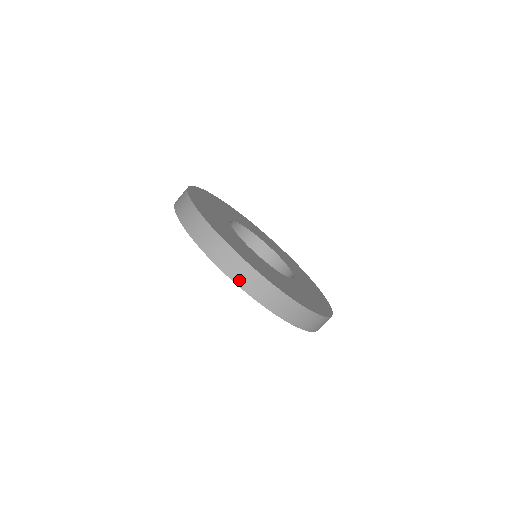
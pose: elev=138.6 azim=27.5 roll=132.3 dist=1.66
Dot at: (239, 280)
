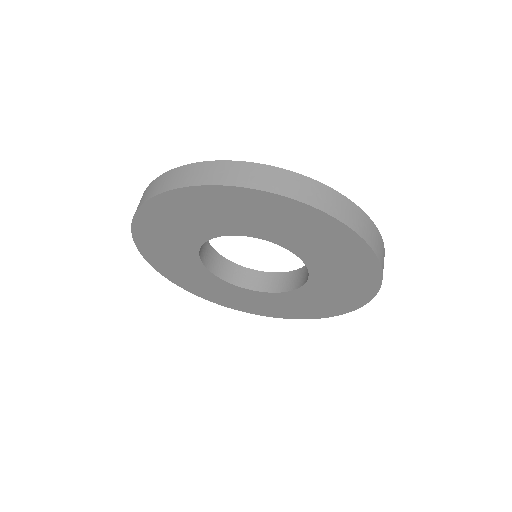
Dot at: (363, 233)
